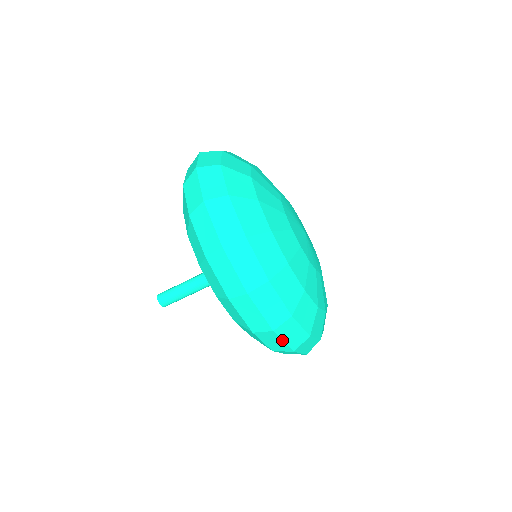
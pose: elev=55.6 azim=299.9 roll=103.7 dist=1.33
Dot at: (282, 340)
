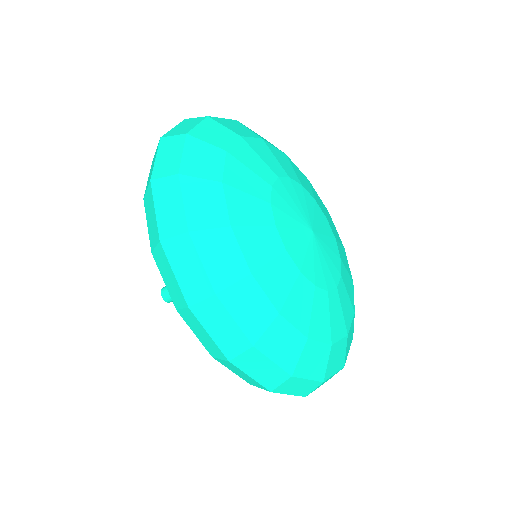
Dot at: (247, 375)
